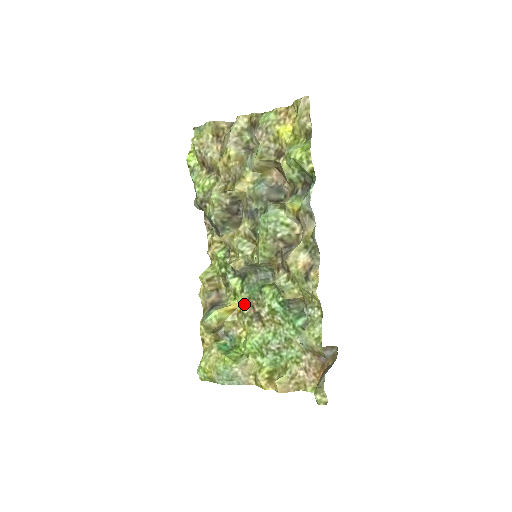
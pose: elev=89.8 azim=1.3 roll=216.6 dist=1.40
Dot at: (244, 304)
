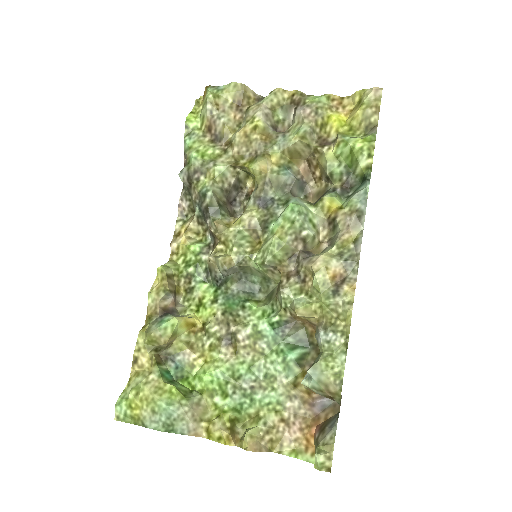
Dot at: (214, 319)
